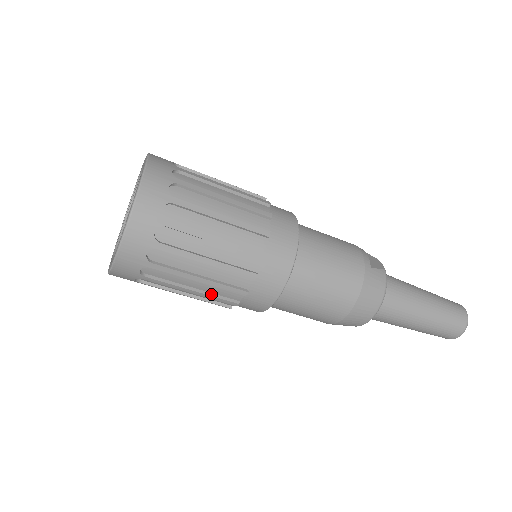
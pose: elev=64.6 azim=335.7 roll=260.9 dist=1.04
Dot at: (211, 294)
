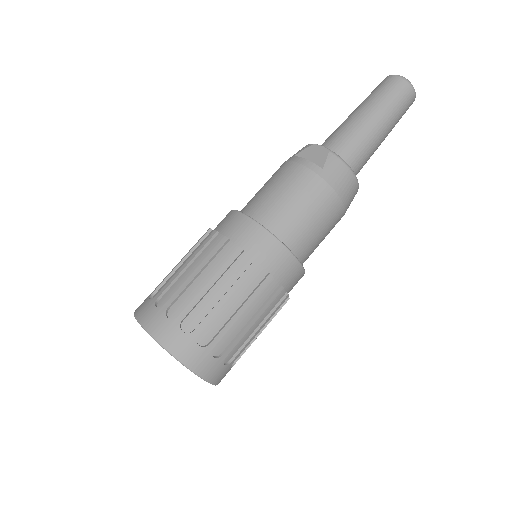
Dot at: (272, 318)
